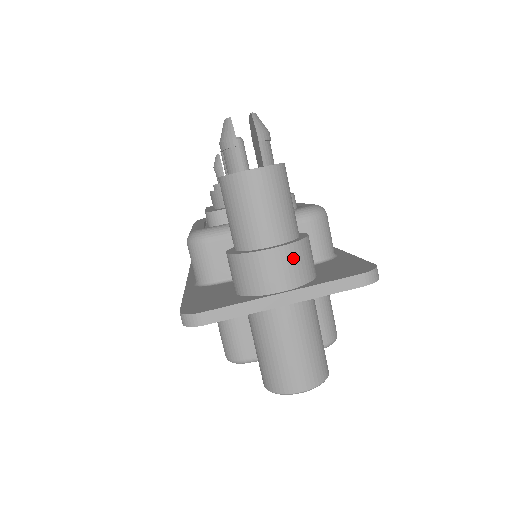
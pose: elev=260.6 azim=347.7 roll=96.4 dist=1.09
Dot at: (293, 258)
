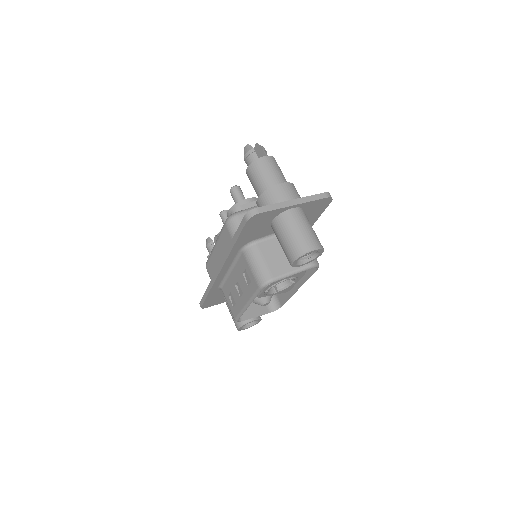
Dot at: (292, 188)
